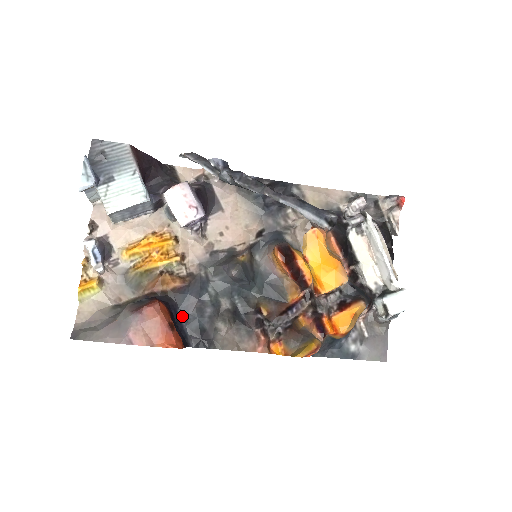
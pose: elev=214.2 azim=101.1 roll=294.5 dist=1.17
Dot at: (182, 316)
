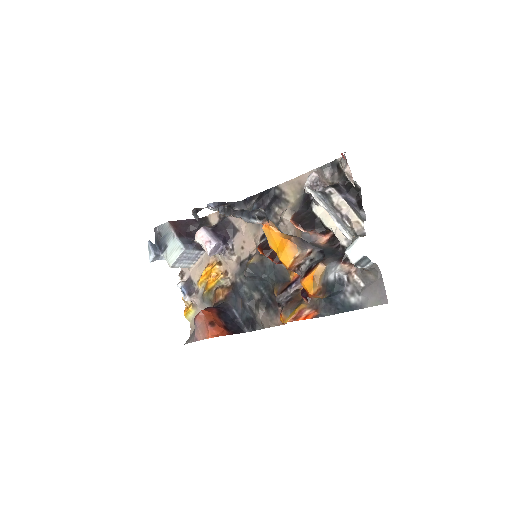
Dot at: (237, 313)
